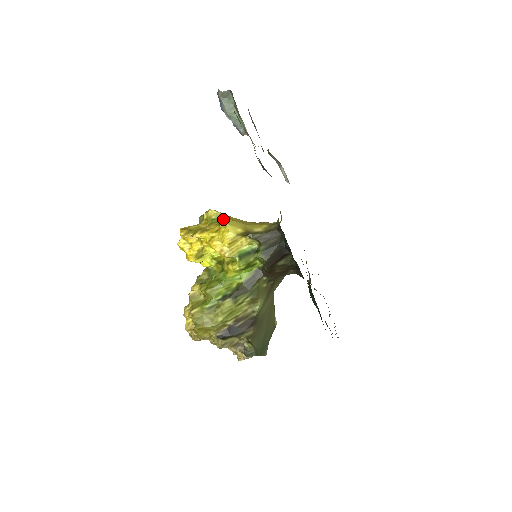
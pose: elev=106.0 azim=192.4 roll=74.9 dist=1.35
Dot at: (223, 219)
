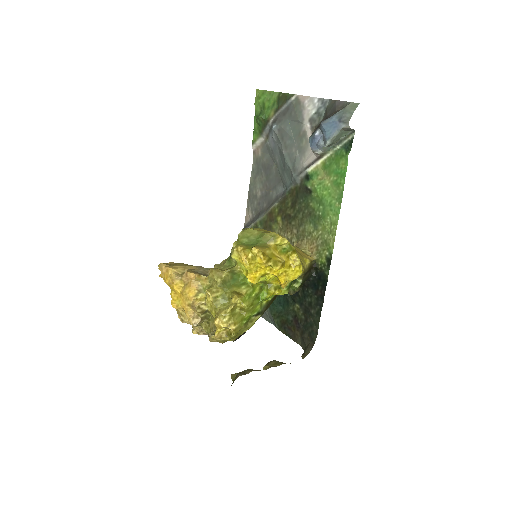
Dot at: occluded
